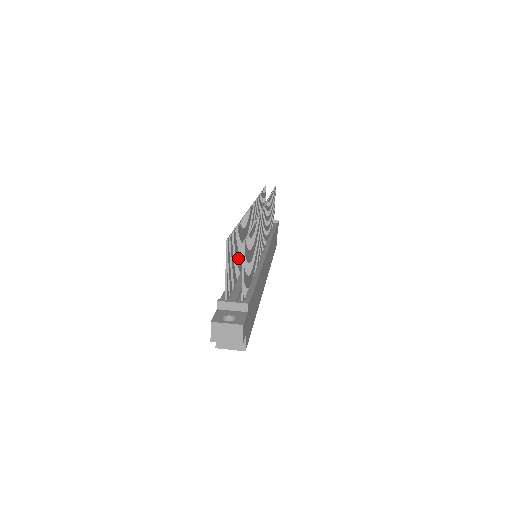
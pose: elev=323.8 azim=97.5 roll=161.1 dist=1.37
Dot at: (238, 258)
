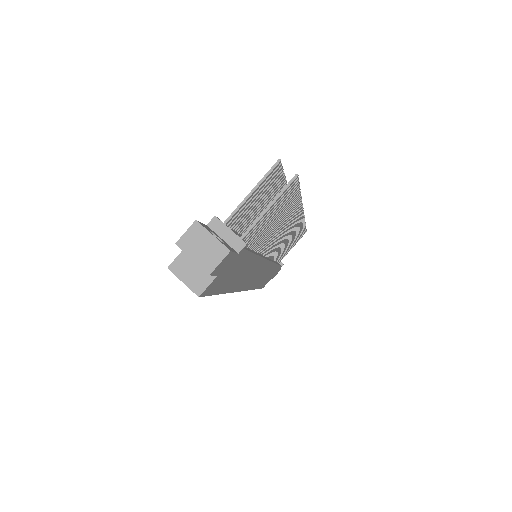
Dot at: (256, 216)
